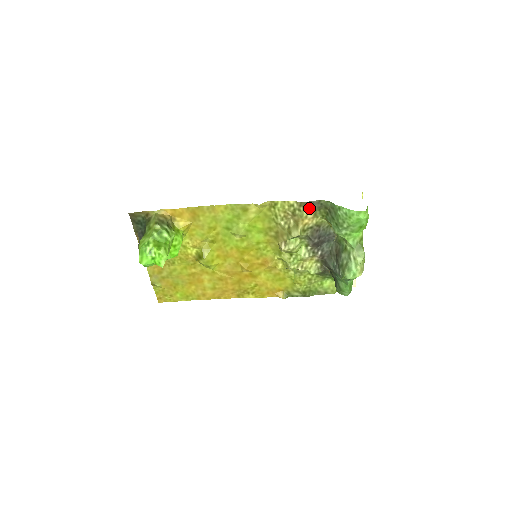
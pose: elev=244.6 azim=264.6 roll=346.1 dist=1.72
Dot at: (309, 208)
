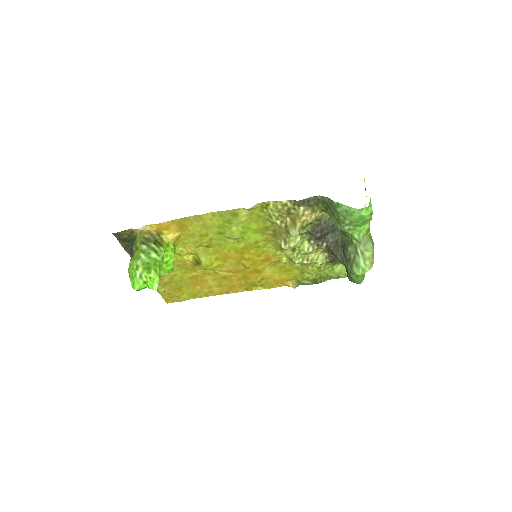
Dot at: (305, 205)
